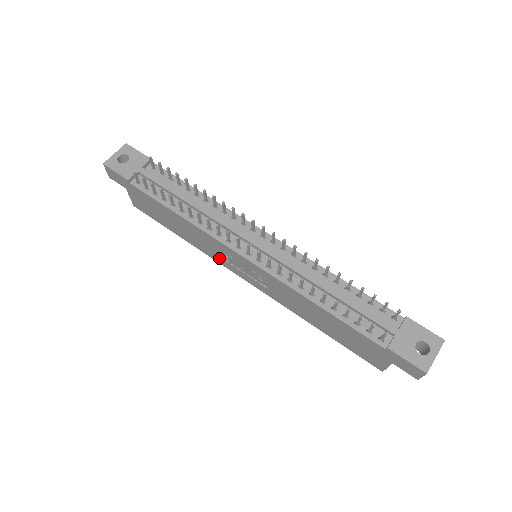
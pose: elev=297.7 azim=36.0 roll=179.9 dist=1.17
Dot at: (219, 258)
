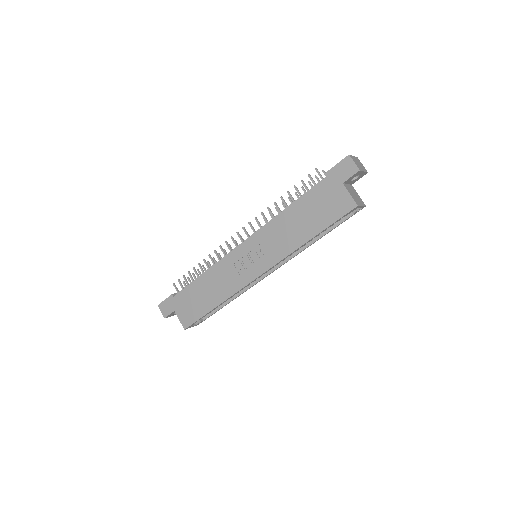
Dot at: (238, 281)
